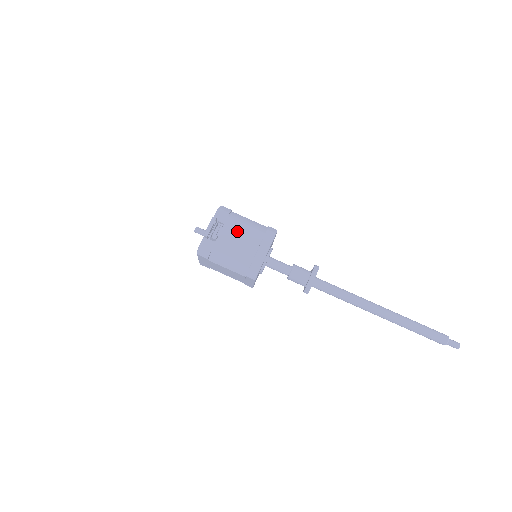
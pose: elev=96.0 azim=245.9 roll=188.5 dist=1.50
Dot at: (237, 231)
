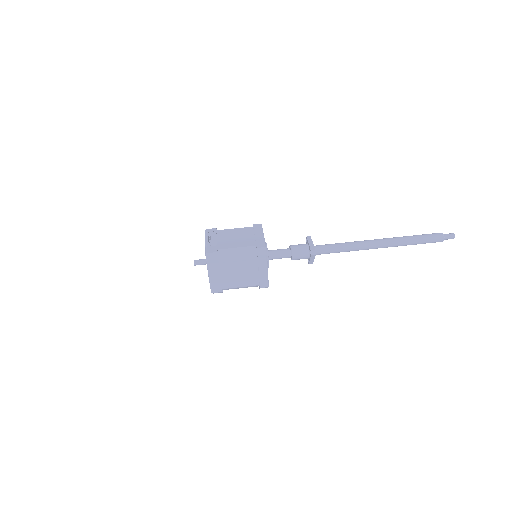
Dot at: (230, 234)
